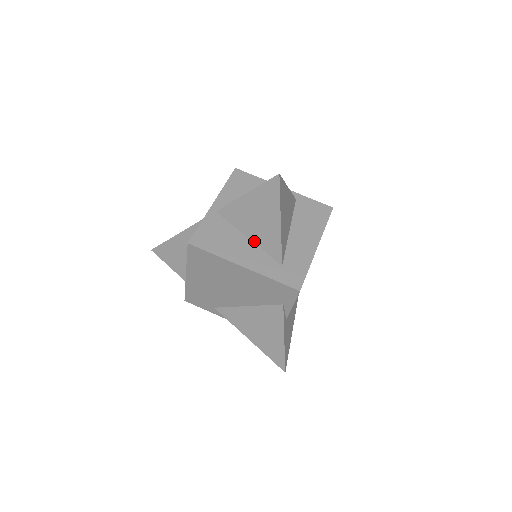
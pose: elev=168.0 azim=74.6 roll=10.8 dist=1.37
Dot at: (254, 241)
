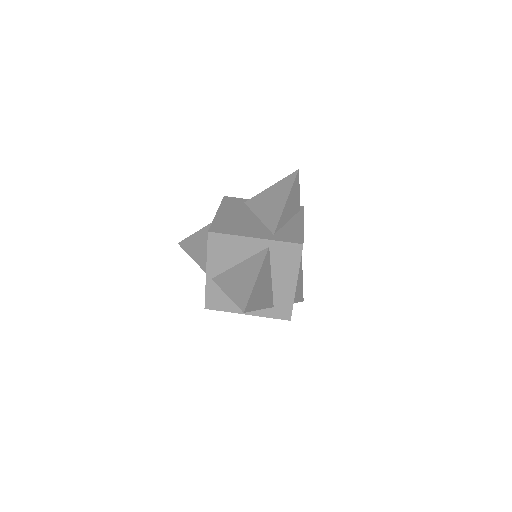
Dot at: occluded
